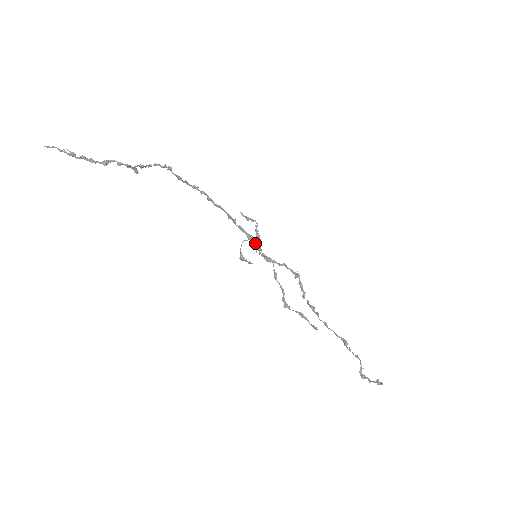
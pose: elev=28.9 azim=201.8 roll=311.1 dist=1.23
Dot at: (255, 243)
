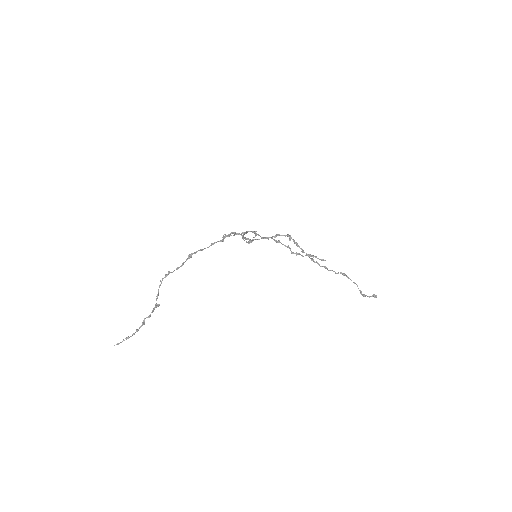
Dot at: (250, 231)
